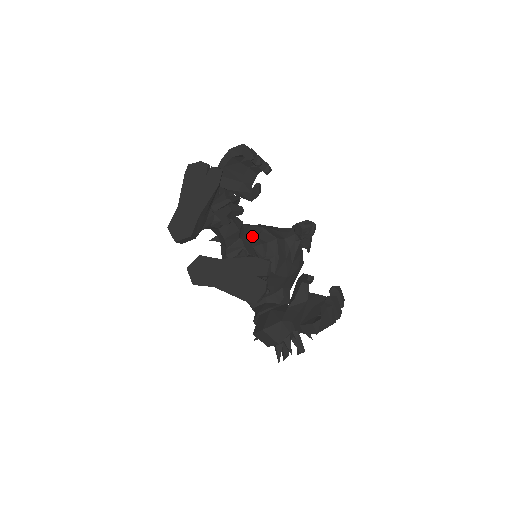
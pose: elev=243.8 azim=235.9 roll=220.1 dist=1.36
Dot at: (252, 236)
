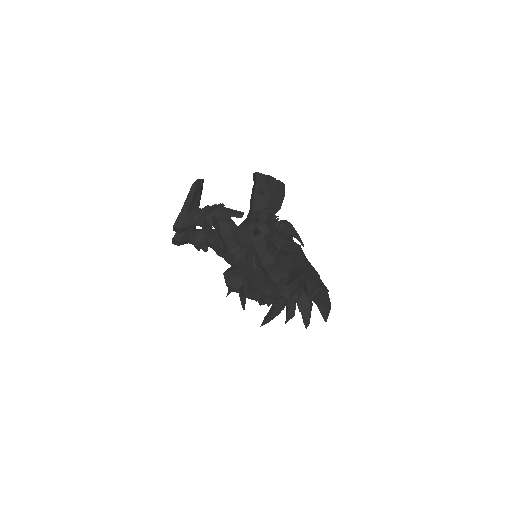
Dot at: occluded
